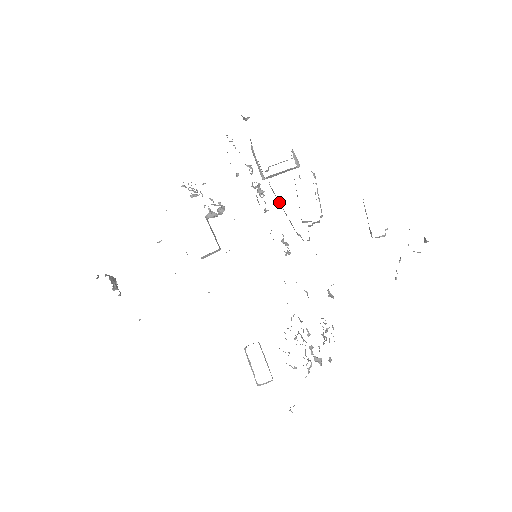
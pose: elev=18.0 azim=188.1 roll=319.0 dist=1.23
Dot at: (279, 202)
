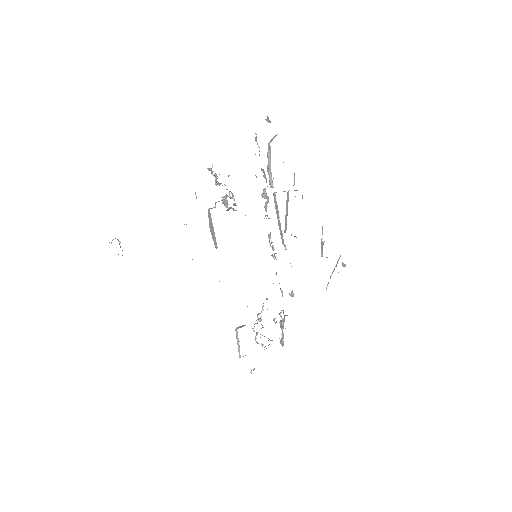
Dot at: (277, 212)
